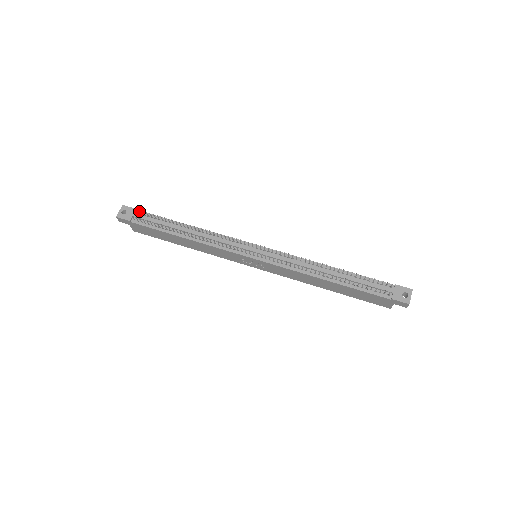
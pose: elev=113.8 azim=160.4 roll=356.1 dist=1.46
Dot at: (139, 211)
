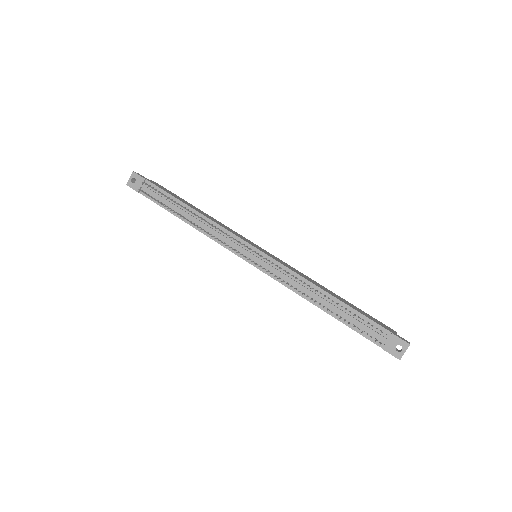
Dot at: (146, 184)
